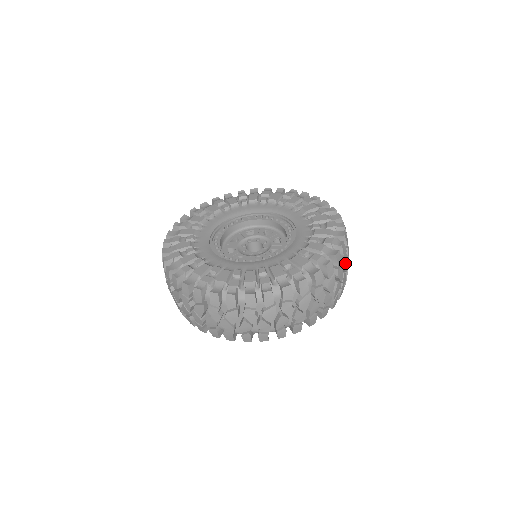
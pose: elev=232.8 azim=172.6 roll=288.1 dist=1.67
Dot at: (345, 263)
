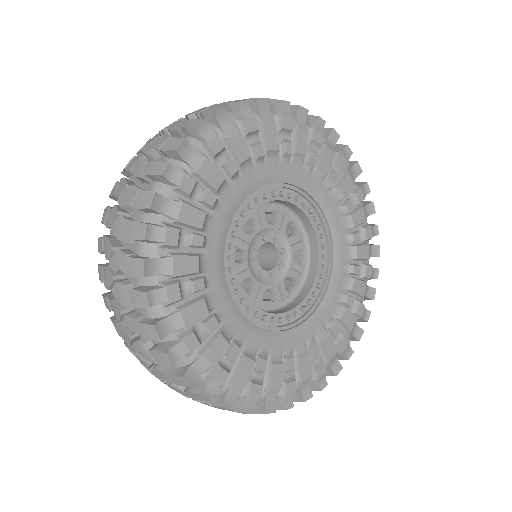
Dot at: occluded
